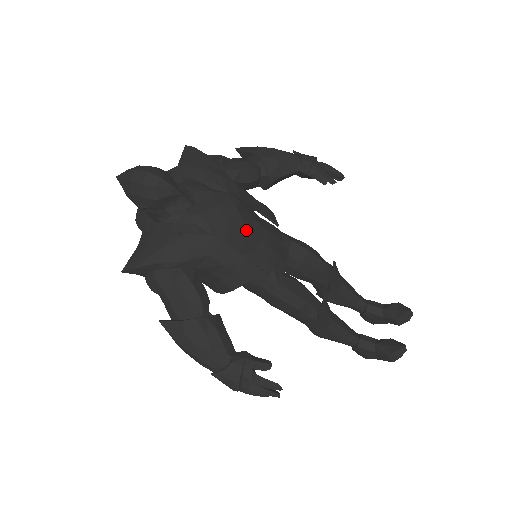
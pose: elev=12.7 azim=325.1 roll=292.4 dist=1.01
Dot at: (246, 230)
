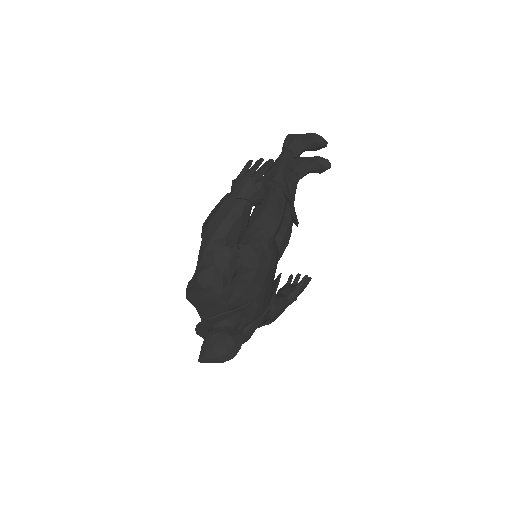
Dot at: (270, 284)
